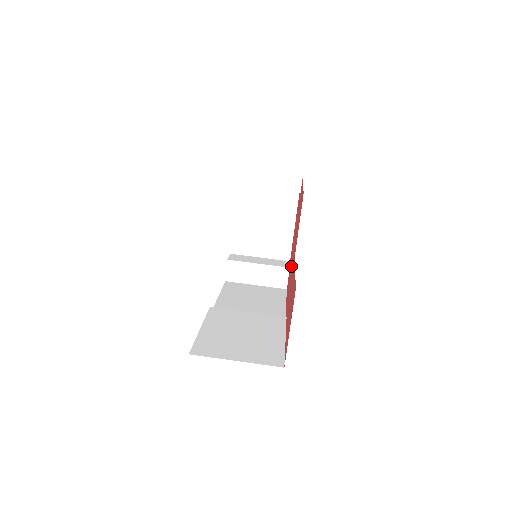
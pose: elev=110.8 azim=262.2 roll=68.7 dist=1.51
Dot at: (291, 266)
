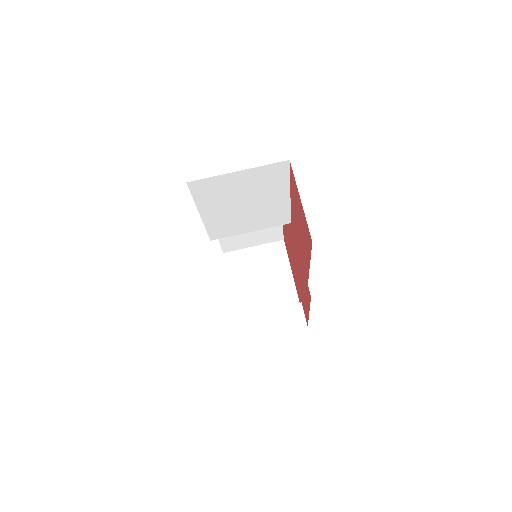
Dot at: occluded
